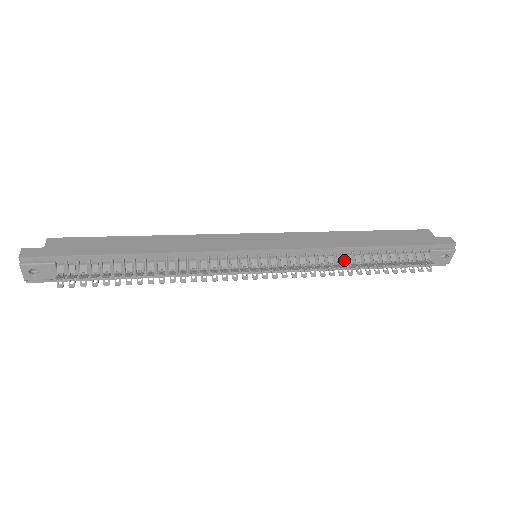
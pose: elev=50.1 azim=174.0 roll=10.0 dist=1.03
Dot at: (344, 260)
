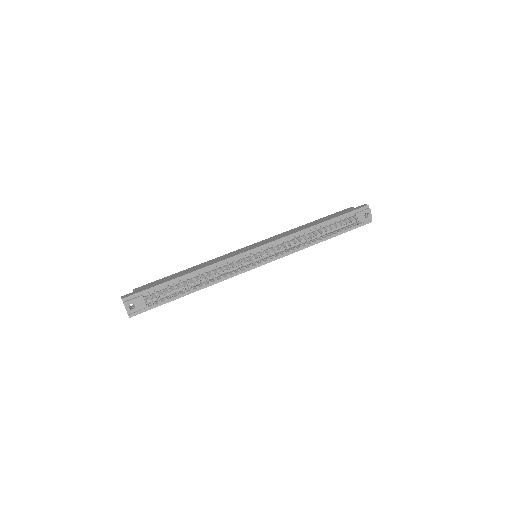
Dot at: (308, 239)
